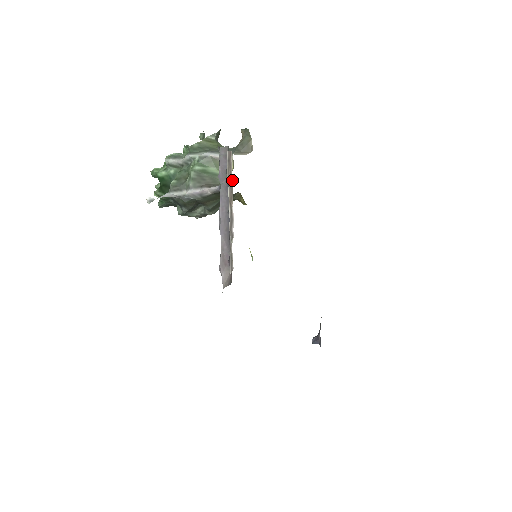
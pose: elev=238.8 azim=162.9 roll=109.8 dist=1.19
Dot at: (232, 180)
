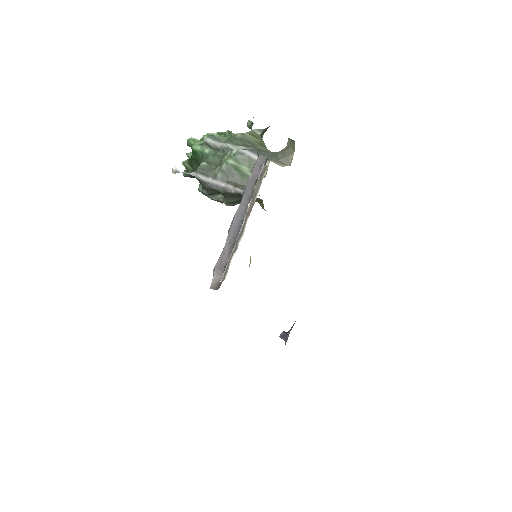
Dot at: occluded
